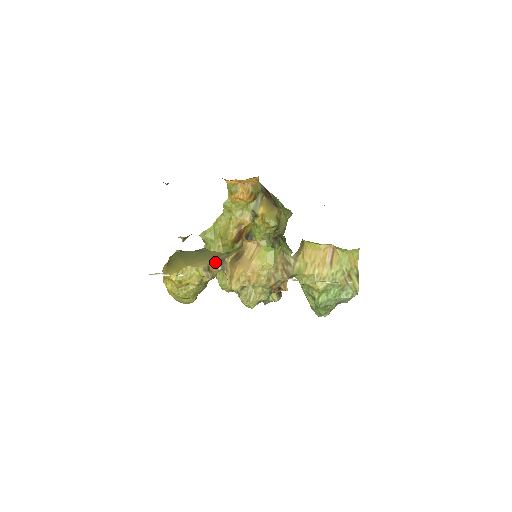
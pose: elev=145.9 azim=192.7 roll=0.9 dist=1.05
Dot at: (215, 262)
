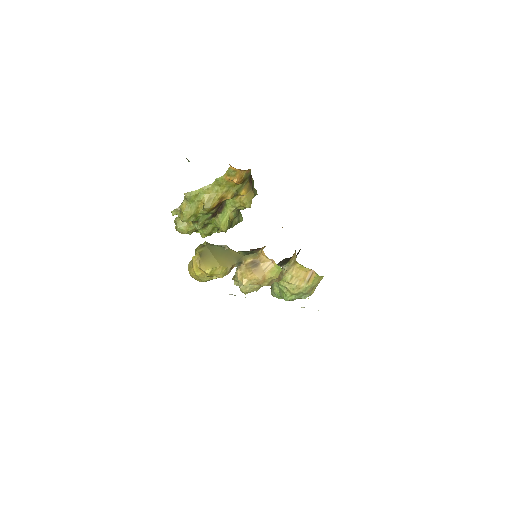
Dot at: (236, 263)
